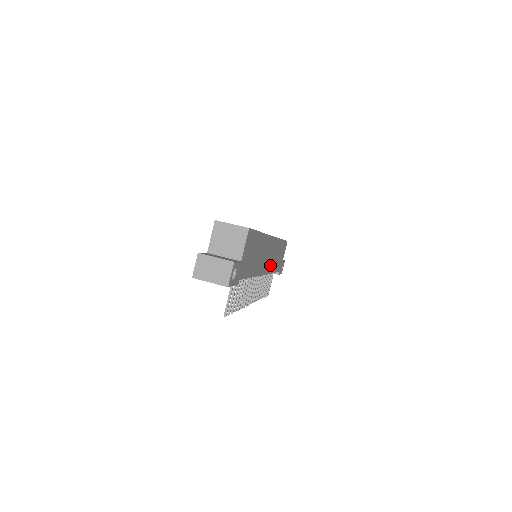
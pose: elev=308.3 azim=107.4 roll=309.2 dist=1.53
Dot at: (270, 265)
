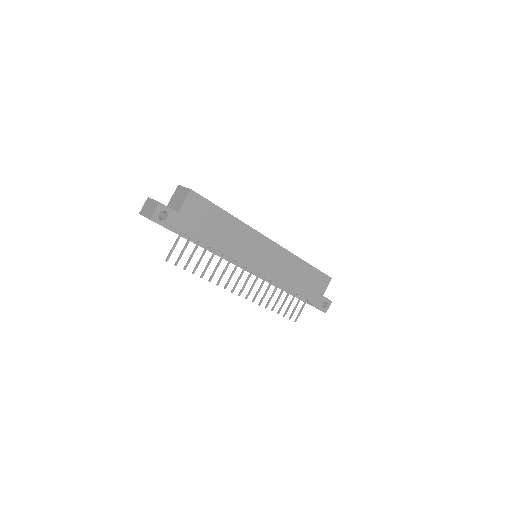
Dot at: (275, 273)
